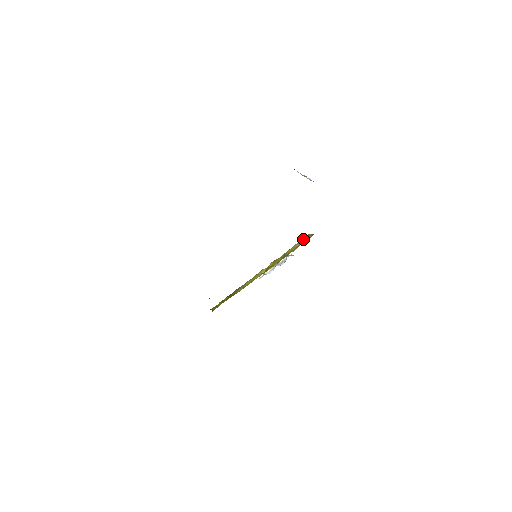
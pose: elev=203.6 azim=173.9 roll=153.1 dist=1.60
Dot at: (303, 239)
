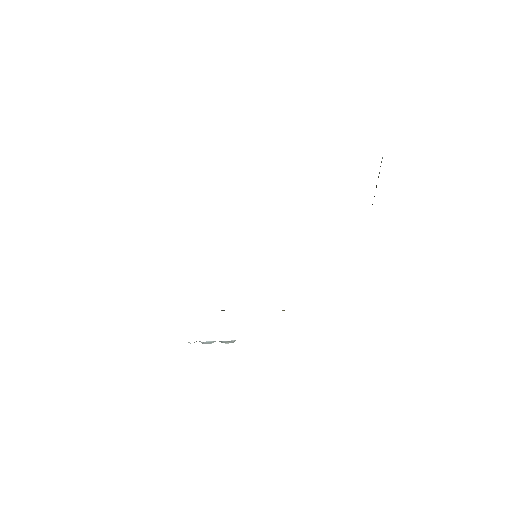
Dot at: occluded
